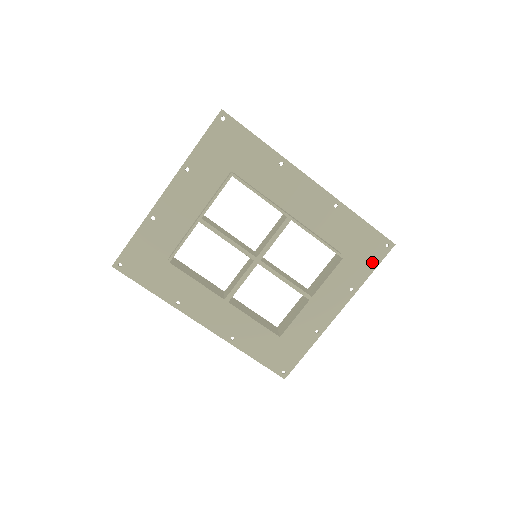
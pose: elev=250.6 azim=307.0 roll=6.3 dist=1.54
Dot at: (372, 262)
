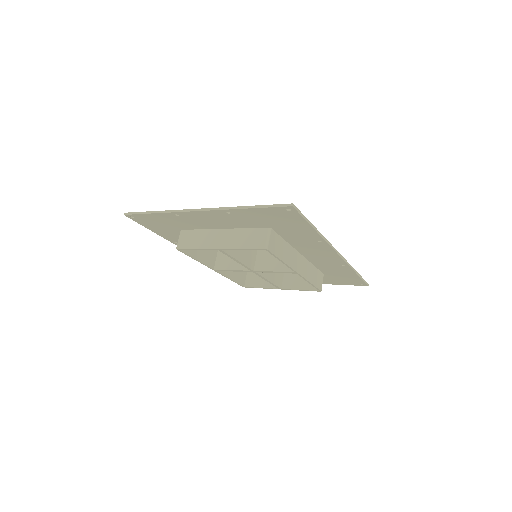
Dot at: (343, 283)
